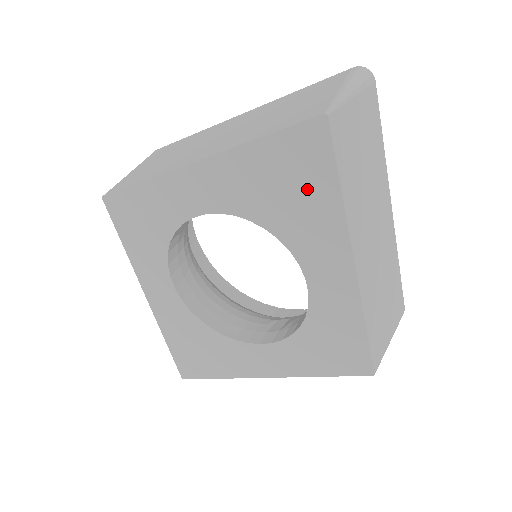
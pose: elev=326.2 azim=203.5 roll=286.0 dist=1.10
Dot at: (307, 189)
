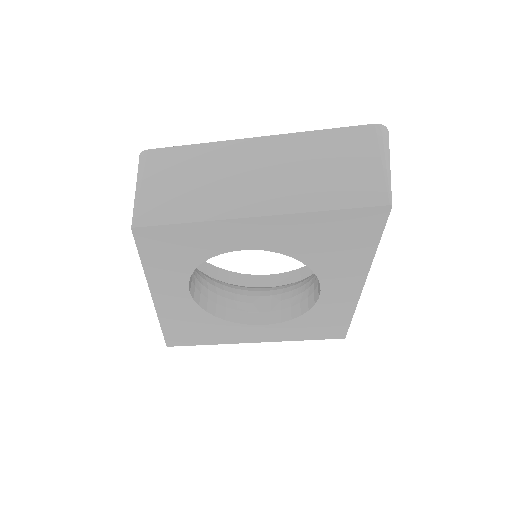
Dot at: (351, 244)
